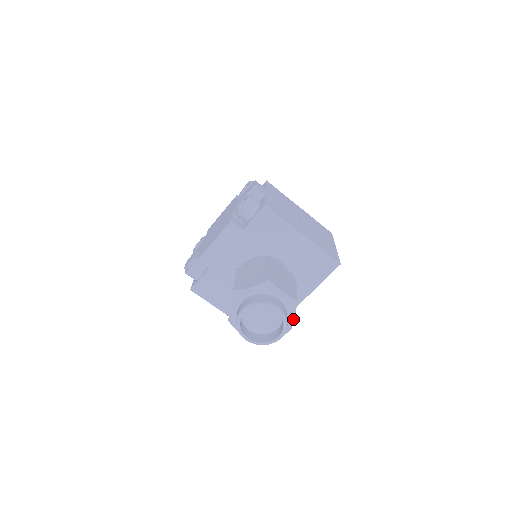
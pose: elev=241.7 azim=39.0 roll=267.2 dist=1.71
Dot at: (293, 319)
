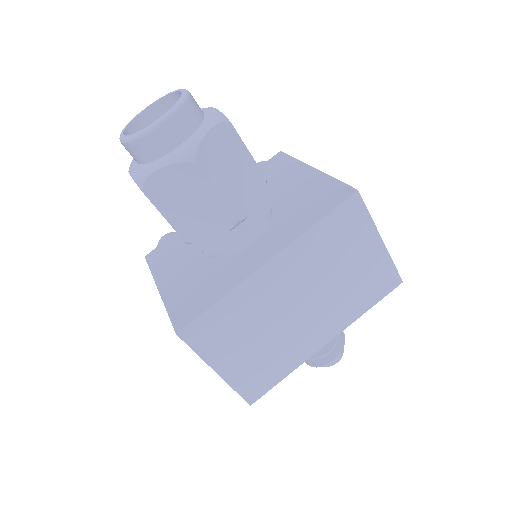
Dot at: (205, 133)
